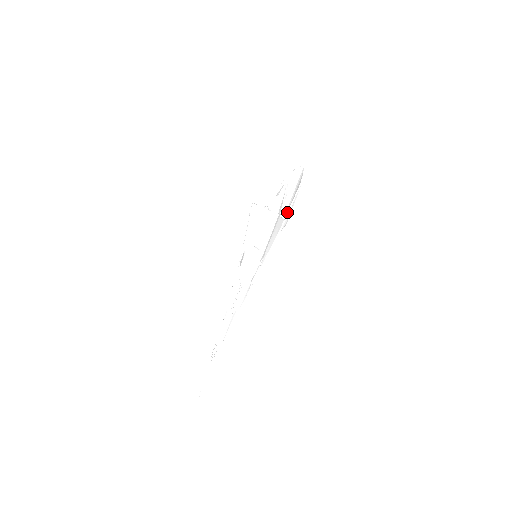
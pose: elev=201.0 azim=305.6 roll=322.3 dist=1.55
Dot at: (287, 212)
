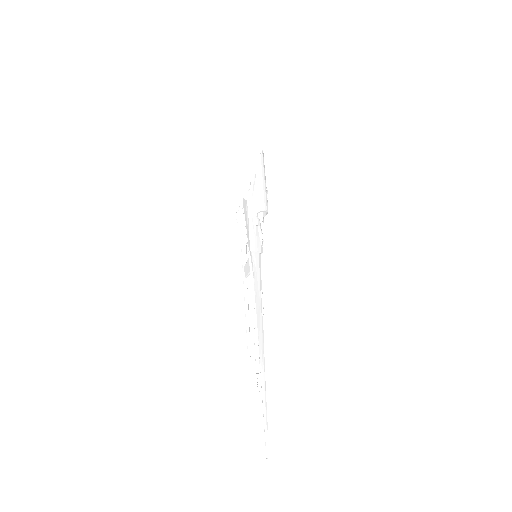
Dot at: (253, 194)
